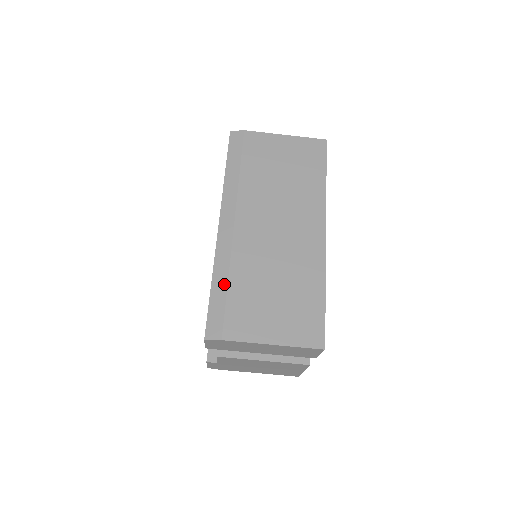
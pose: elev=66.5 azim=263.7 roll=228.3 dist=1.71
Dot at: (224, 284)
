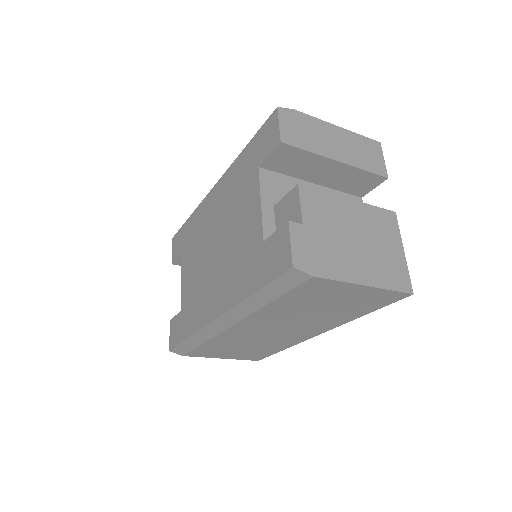
Dot at: (199, 343)
